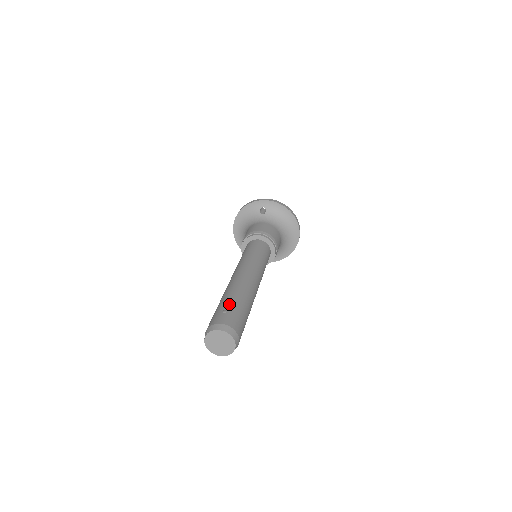
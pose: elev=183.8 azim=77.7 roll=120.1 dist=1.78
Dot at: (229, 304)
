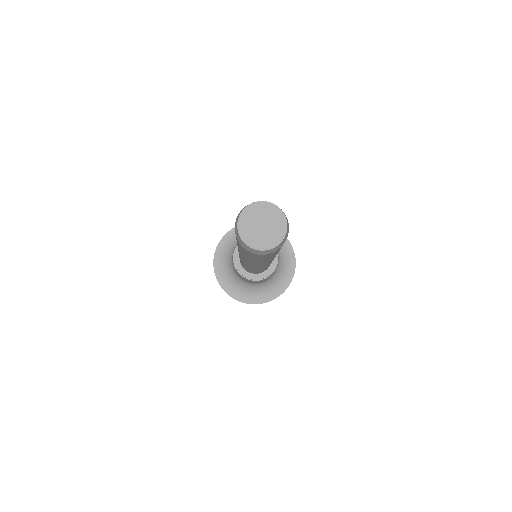
Dot at: occluded
